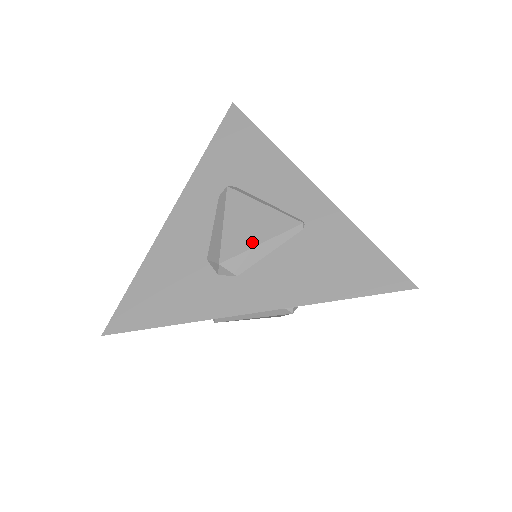
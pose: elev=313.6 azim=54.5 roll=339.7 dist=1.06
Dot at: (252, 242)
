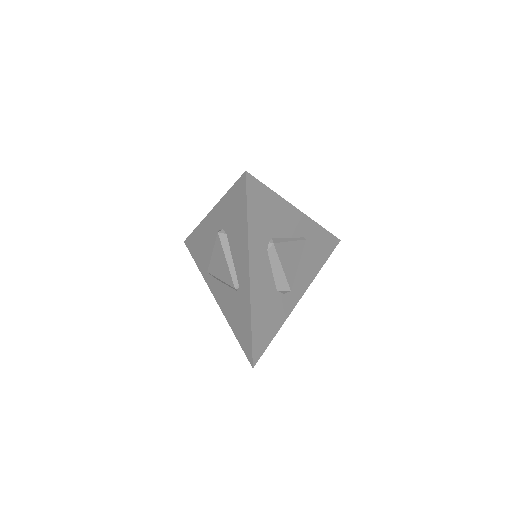
Dot at: (296, 268)
